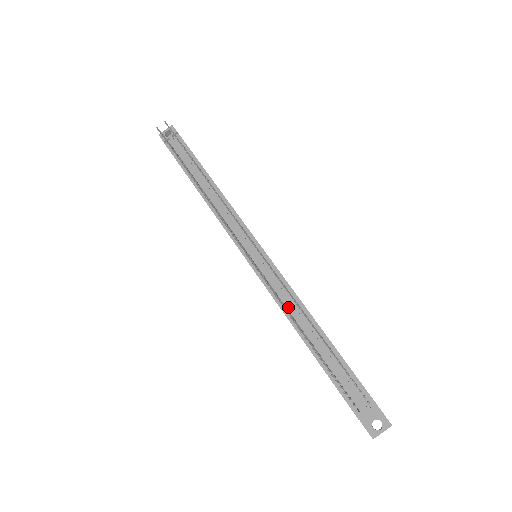
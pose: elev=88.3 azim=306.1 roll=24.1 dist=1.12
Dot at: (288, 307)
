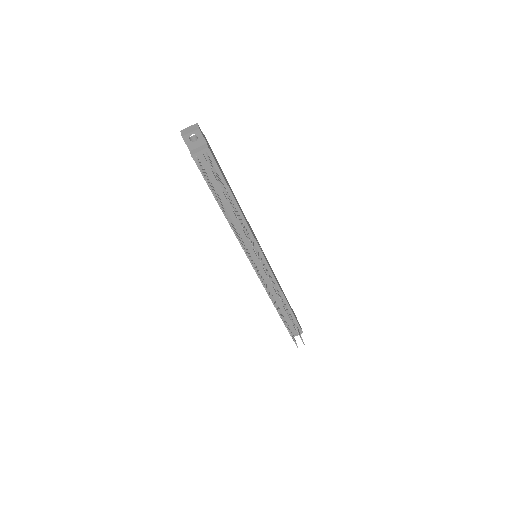
Dot at: (271, 291)
